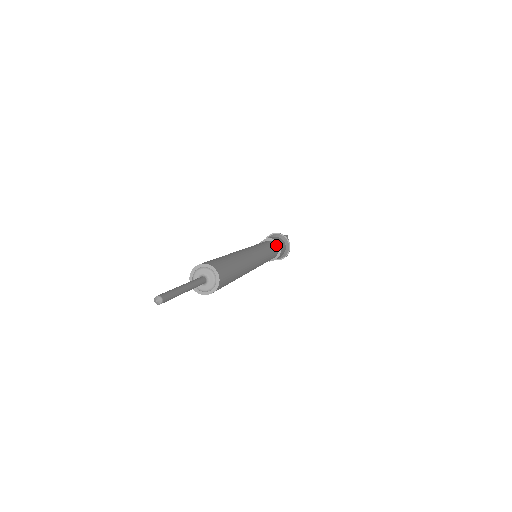
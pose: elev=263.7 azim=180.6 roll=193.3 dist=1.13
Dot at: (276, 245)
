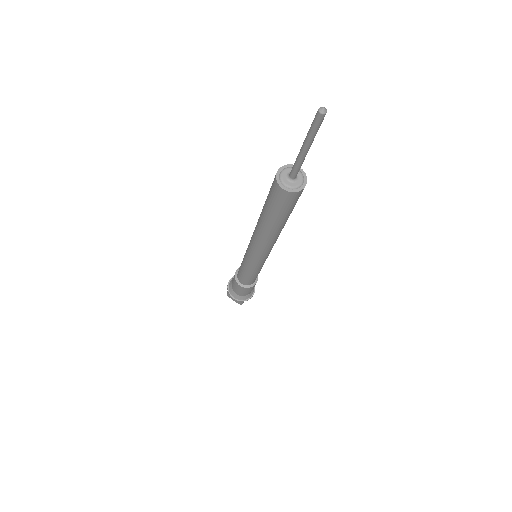
Dot at: occluded
